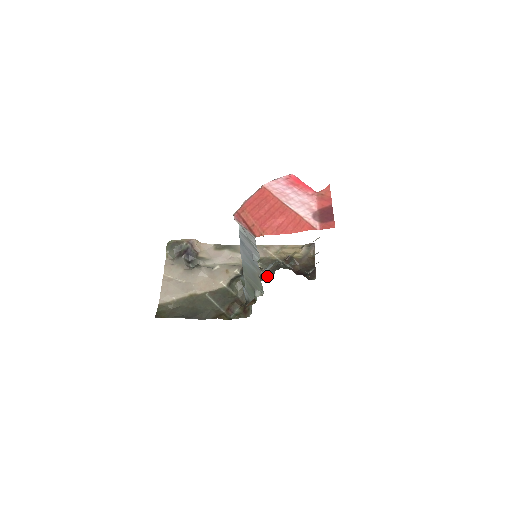
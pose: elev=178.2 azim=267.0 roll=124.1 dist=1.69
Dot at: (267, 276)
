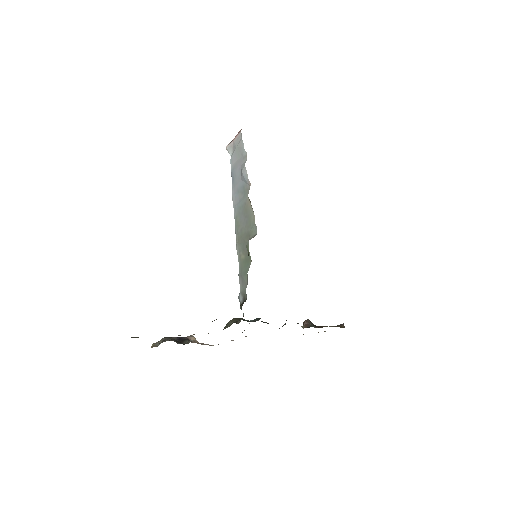
Dot at: occluded
